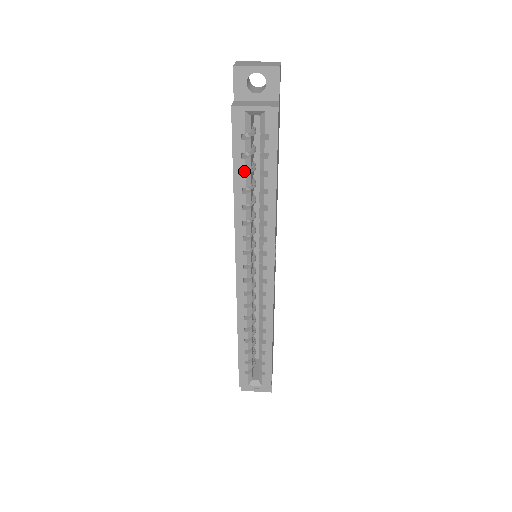
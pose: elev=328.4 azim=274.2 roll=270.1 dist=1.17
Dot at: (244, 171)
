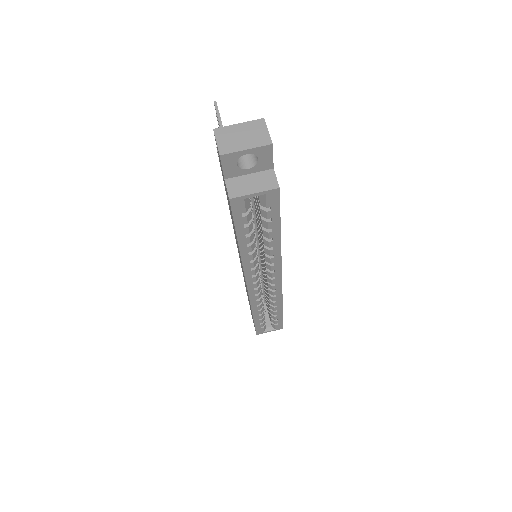
Dot at: occluded
